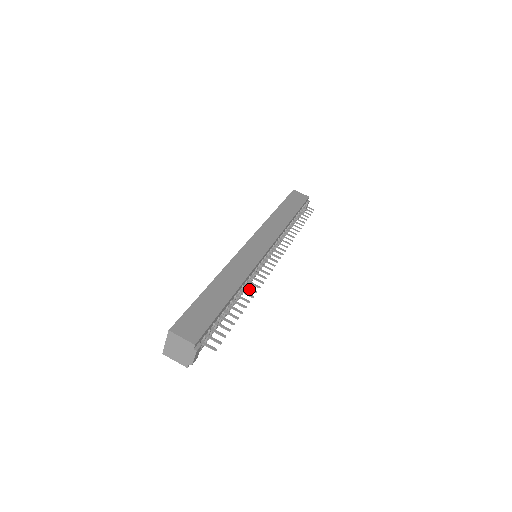
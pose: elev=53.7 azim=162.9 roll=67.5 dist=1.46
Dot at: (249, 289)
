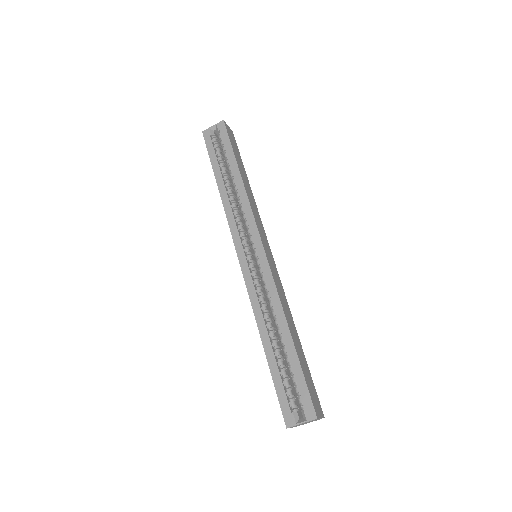
Dot at: occluded
